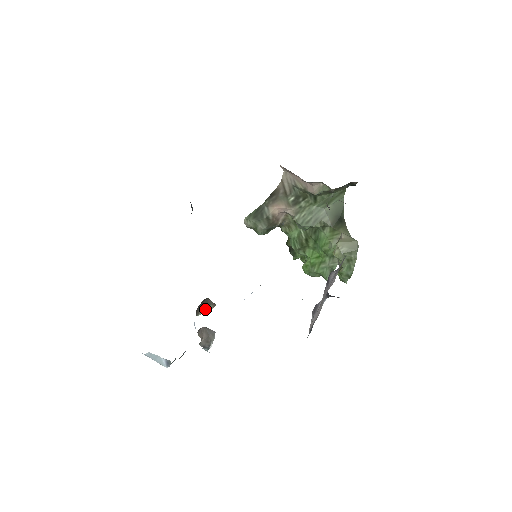
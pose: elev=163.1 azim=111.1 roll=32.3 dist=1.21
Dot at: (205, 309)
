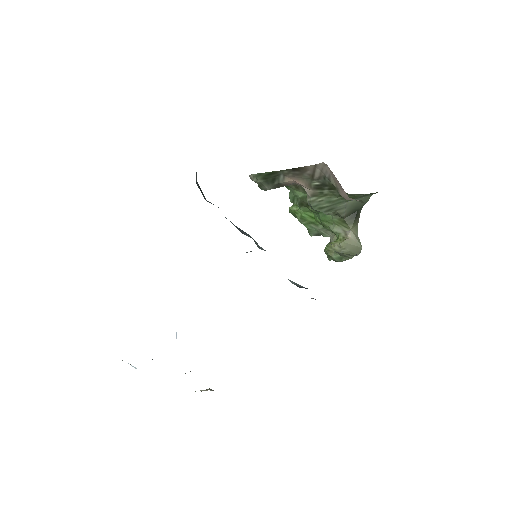
Dot at: (203, 390)
